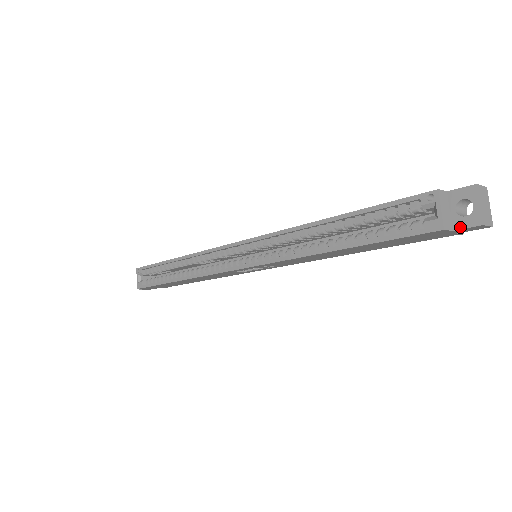
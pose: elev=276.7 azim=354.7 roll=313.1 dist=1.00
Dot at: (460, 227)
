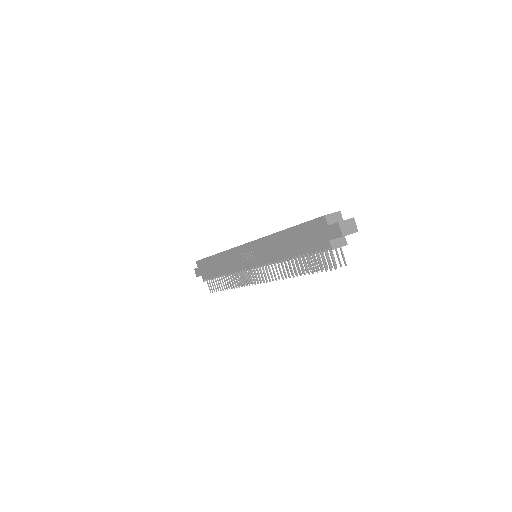
Dot at: (332, 224)
